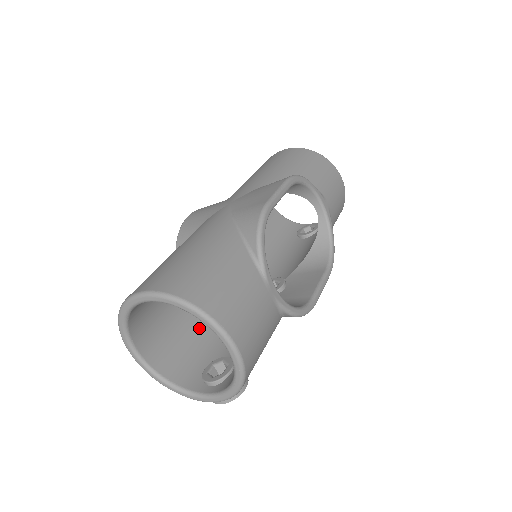
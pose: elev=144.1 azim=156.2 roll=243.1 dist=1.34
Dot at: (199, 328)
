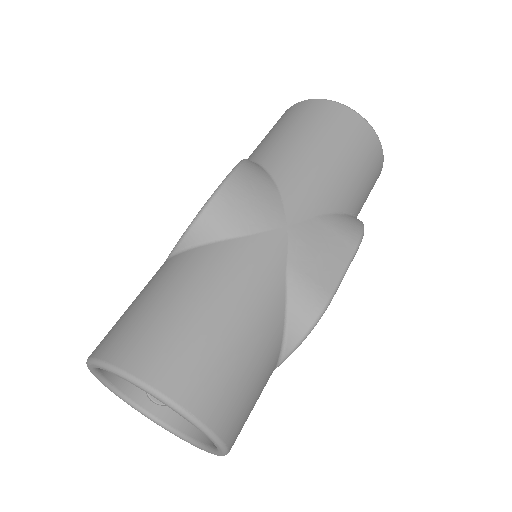
Dot at: occluded
